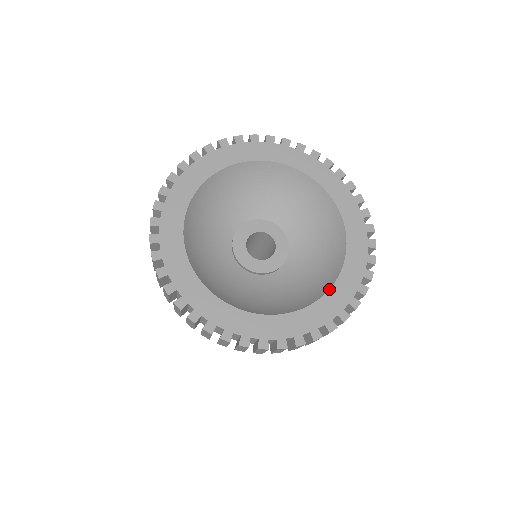
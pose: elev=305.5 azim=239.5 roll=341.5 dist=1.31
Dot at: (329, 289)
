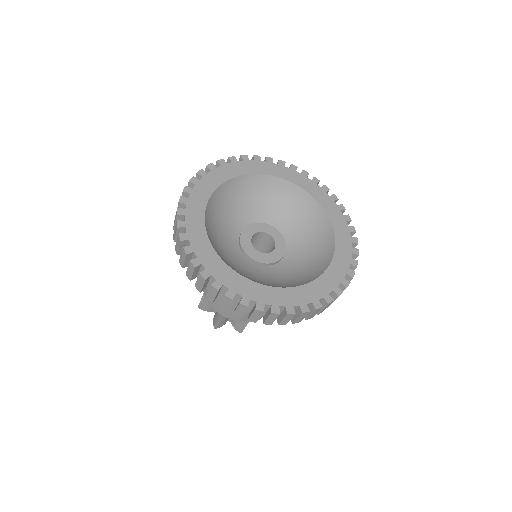
Dot at: (333, 257)
